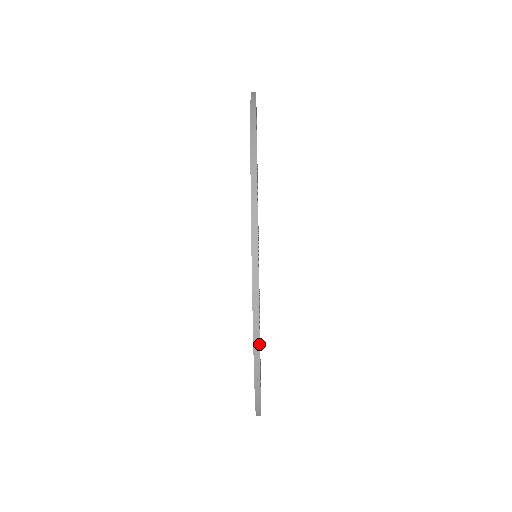
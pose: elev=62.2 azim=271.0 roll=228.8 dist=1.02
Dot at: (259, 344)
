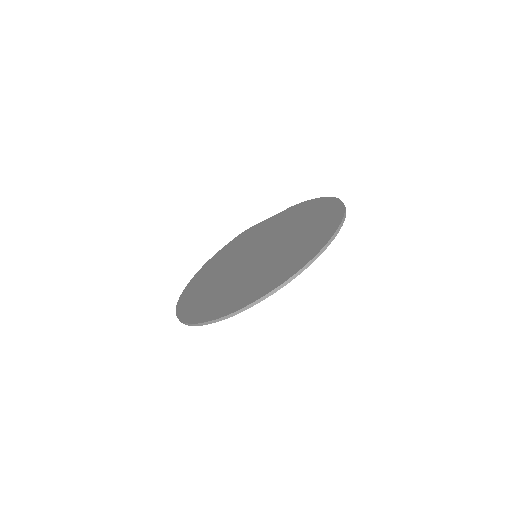
Dot at: (211, 323)
